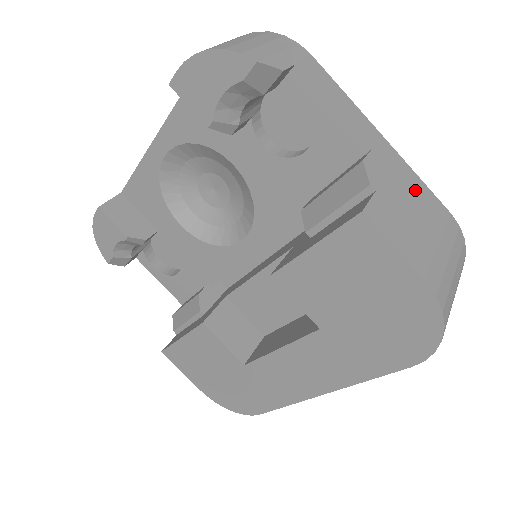
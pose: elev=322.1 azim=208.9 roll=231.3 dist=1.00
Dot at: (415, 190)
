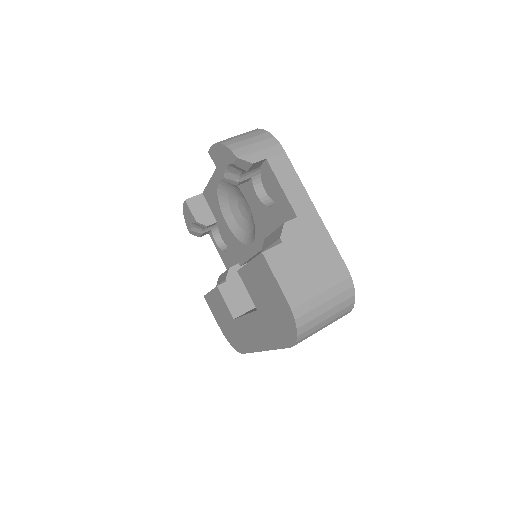
Dot at: (321, 247)
